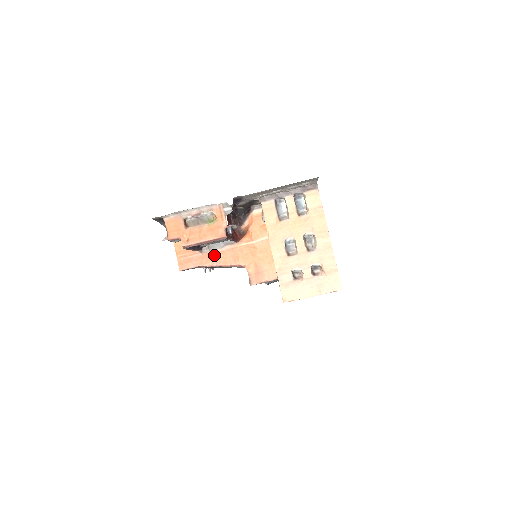
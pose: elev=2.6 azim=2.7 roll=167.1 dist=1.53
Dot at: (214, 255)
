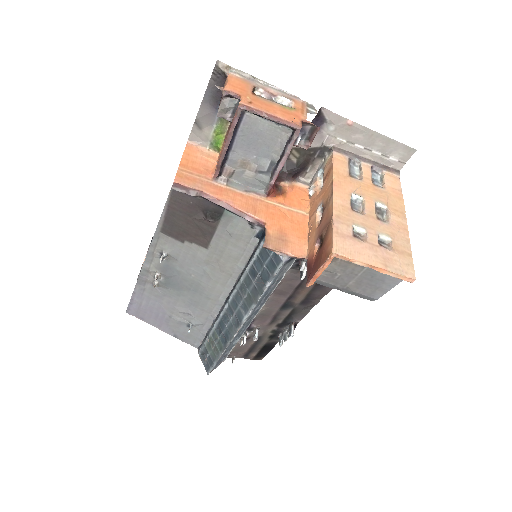
Dot at: (230, 192)
